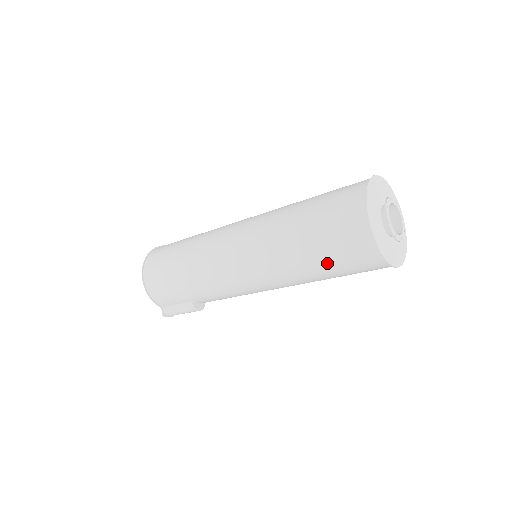
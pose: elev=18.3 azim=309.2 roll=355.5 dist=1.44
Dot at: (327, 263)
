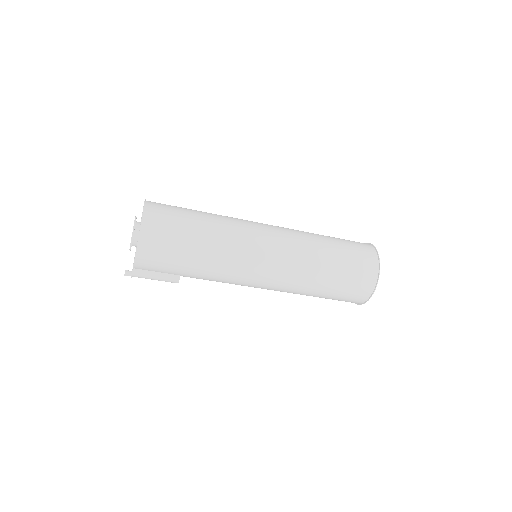
Dot at: (332, 294)
